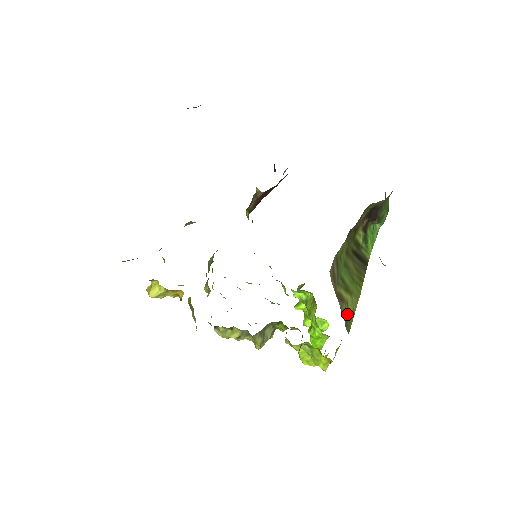
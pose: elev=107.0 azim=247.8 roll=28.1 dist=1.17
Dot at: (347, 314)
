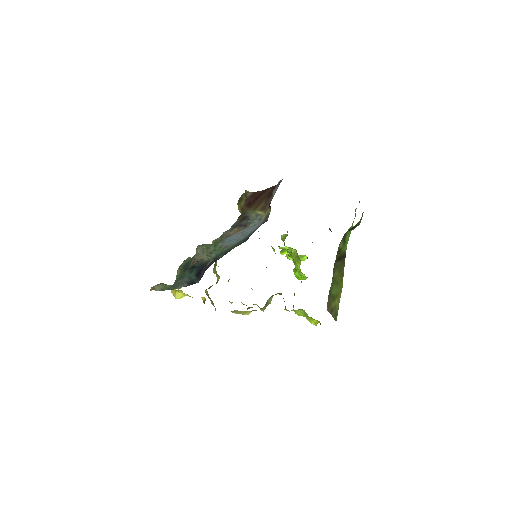
Dot at: (335, 312)
